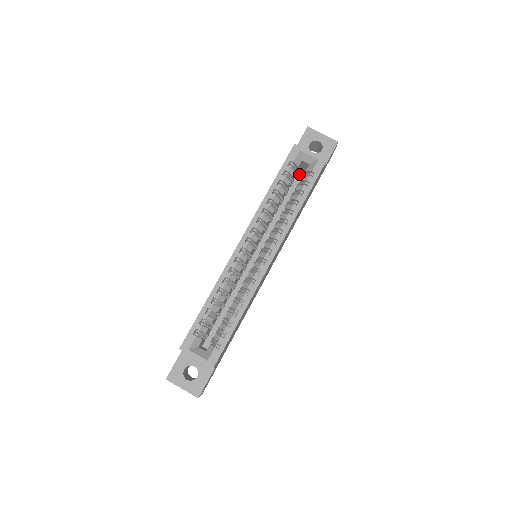
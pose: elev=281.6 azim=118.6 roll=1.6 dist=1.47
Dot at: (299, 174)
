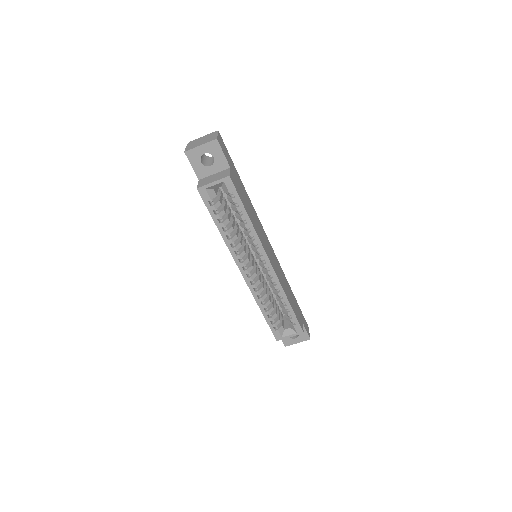
Dot at: occluded
